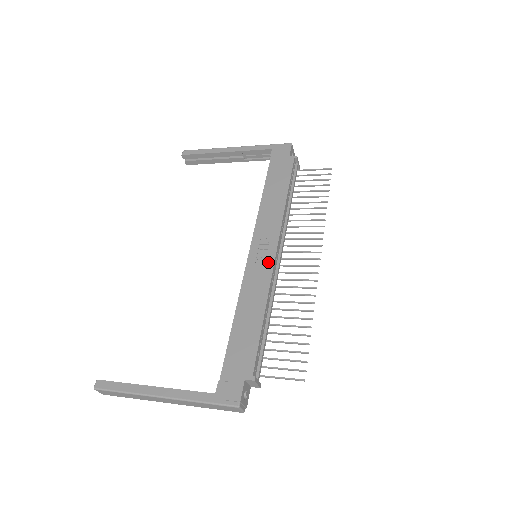
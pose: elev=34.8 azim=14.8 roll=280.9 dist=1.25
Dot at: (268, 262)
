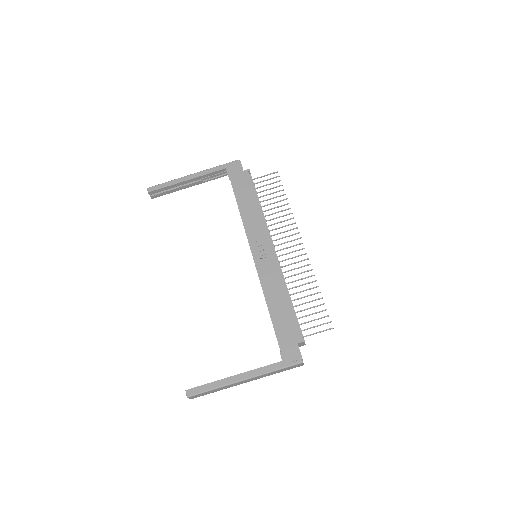
Dot at: (271, 258)
